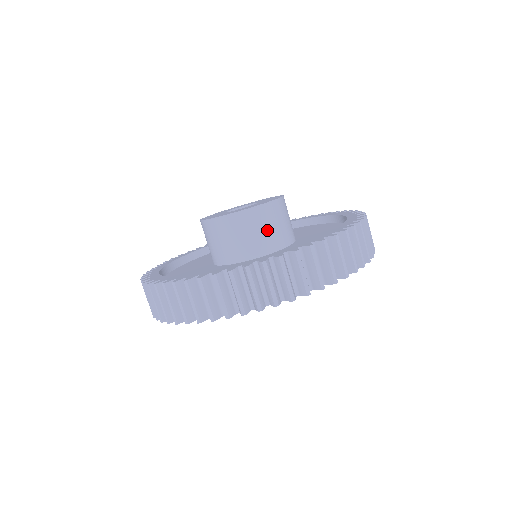
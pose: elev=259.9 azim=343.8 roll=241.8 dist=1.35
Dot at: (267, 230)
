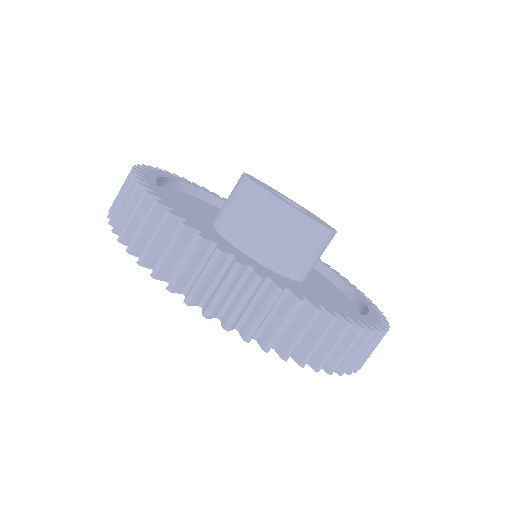
Dot at: (316, 258)
